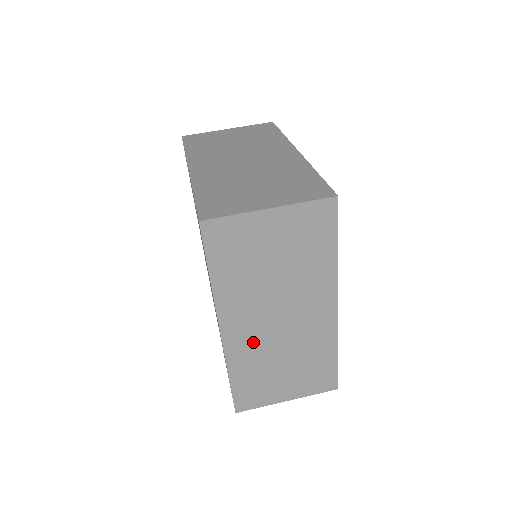
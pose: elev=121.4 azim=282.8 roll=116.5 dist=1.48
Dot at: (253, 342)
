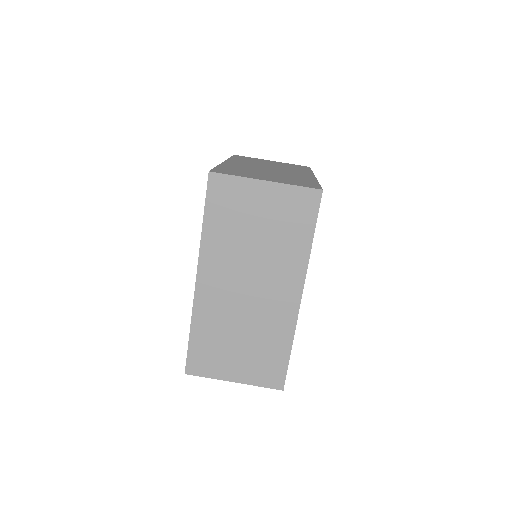
Dot at: occluded
